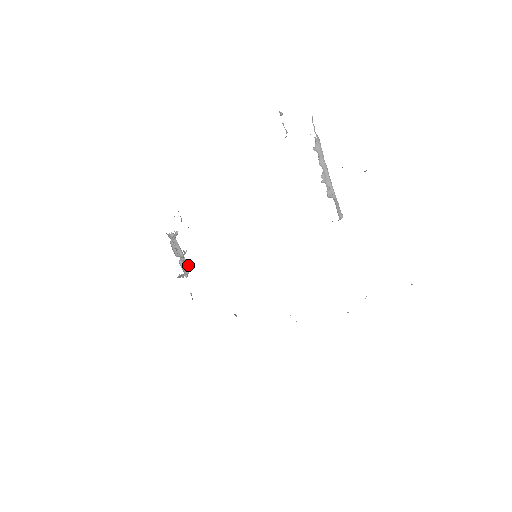
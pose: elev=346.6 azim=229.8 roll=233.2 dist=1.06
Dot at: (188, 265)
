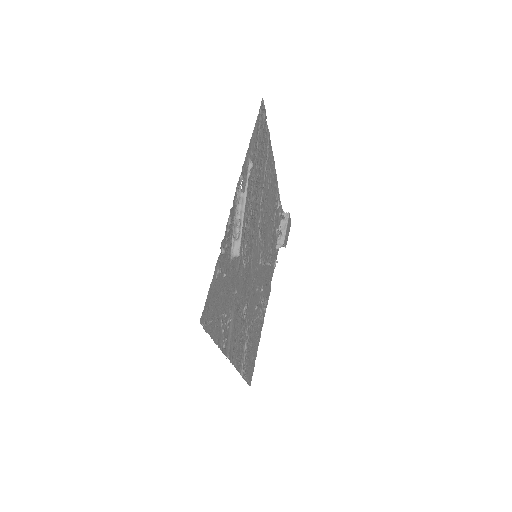
Dot at: (284, 241)
